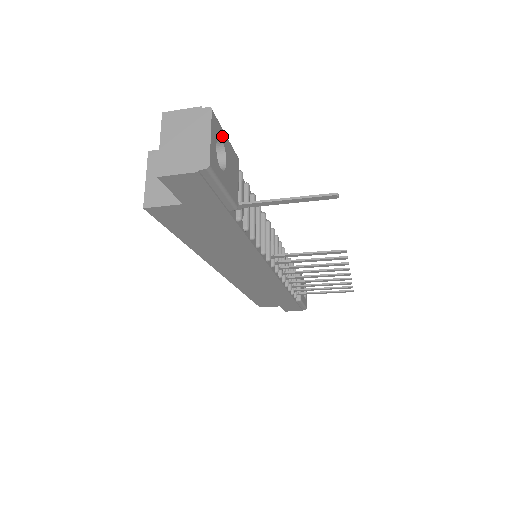
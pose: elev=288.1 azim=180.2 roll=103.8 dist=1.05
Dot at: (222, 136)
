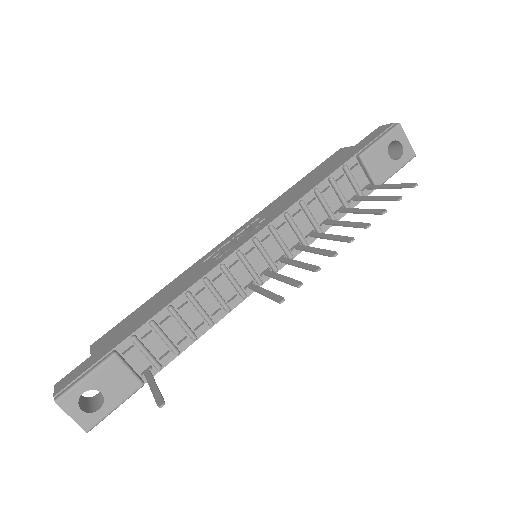
Dot at: (81, 390)
